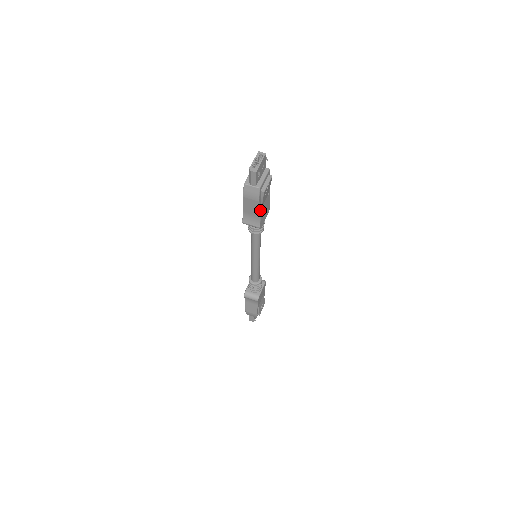
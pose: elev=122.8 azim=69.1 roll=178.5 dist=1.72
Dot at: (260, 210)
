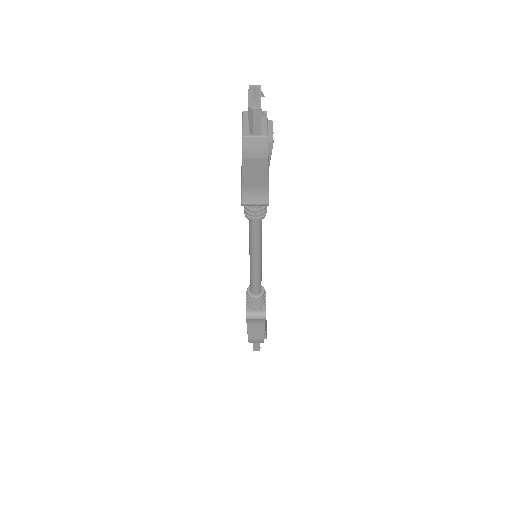
Dot at: (268, 175)
